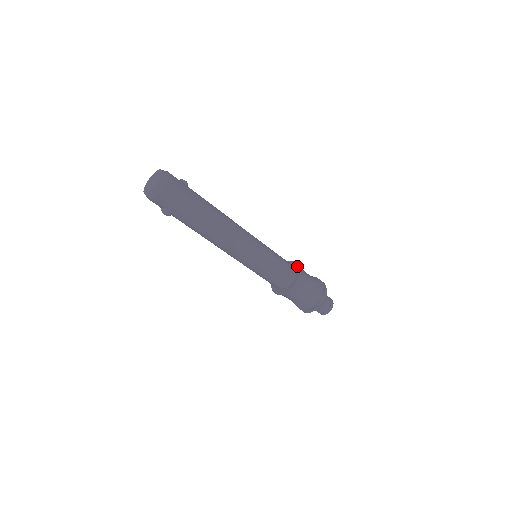
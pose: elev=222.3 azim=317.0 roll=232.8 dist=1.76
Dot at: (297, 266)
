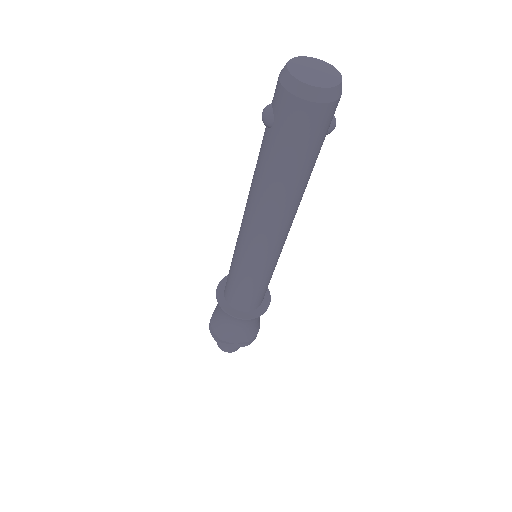
Dot at: (264, 307)
